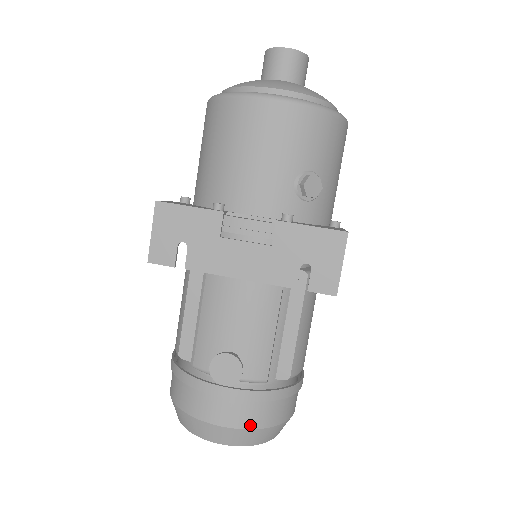
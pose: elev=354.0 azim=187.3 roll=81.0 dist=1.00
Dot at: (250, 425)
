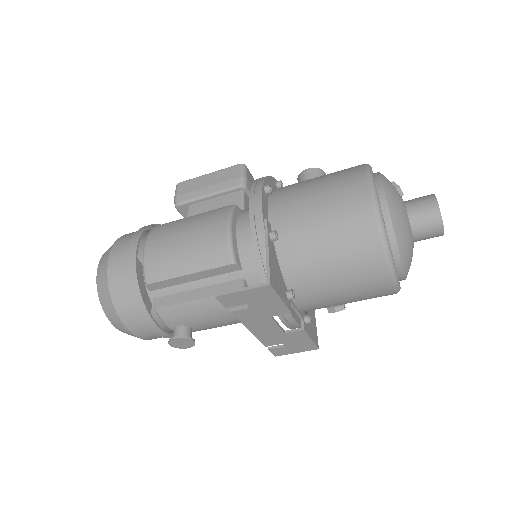
Dot at: occluded
